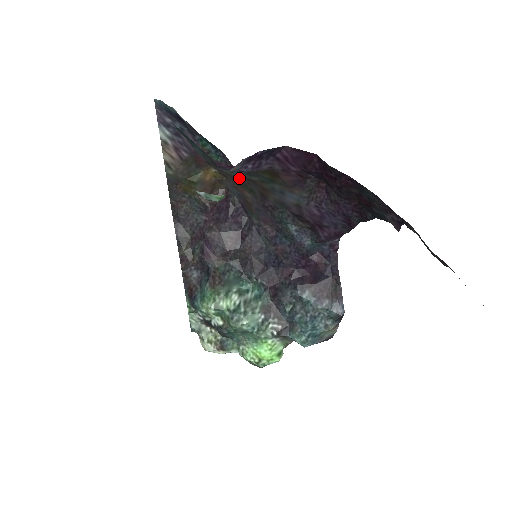
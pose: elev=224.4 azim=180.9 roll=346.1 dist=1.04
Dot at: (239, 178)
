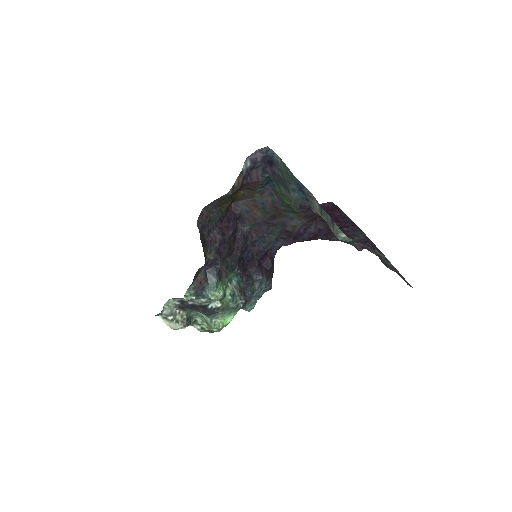
Dot at: (263, 203)
